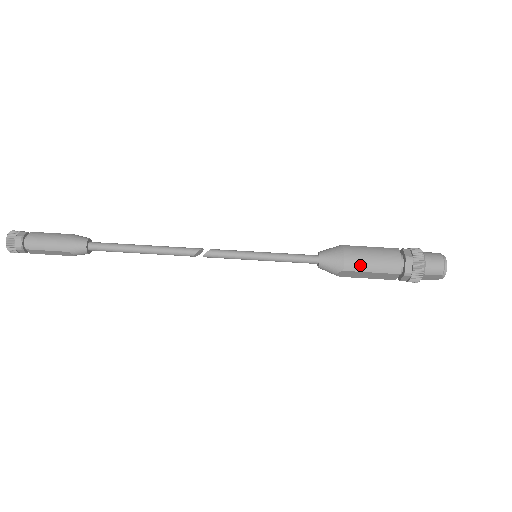
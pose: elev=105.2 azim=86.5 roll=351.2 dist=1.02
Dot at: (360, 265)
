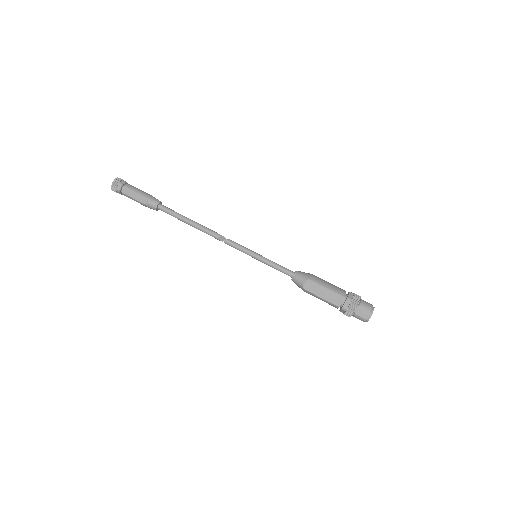
Dot at: (321, 281)
